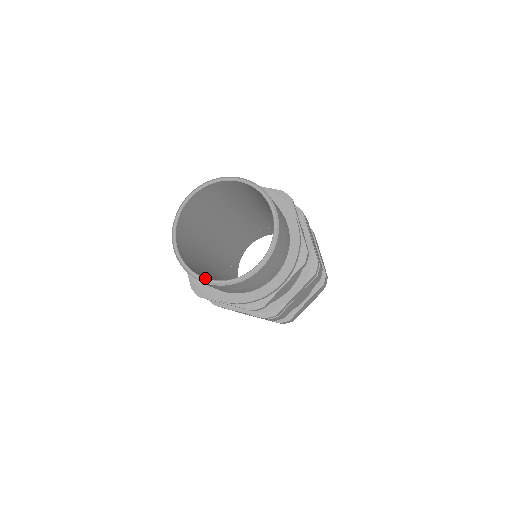
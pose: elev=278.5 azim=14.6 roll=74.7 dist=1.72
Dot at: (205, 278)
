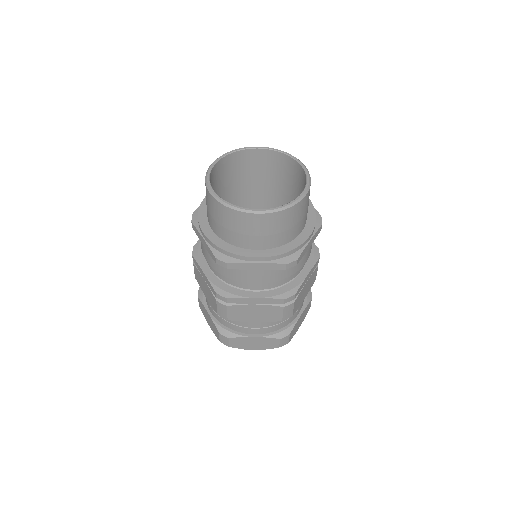
Dot at: occluded
